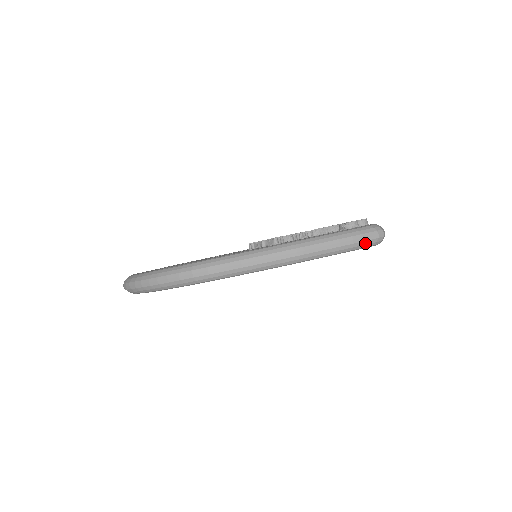
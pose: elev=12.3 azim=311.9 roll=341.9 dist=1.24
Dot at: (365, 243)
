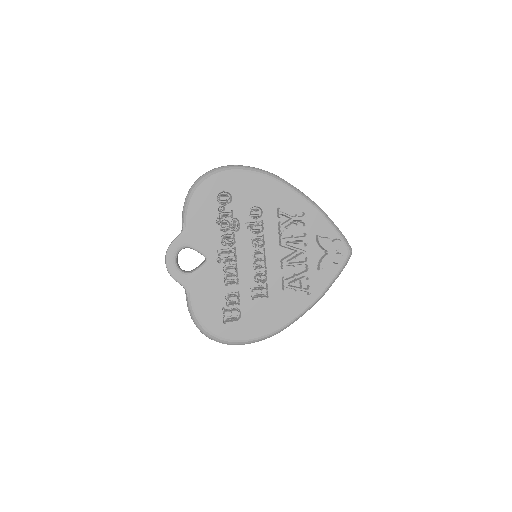
Dot at: occluded
